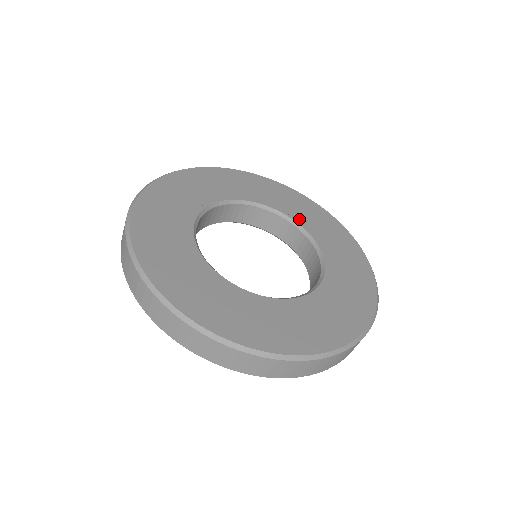
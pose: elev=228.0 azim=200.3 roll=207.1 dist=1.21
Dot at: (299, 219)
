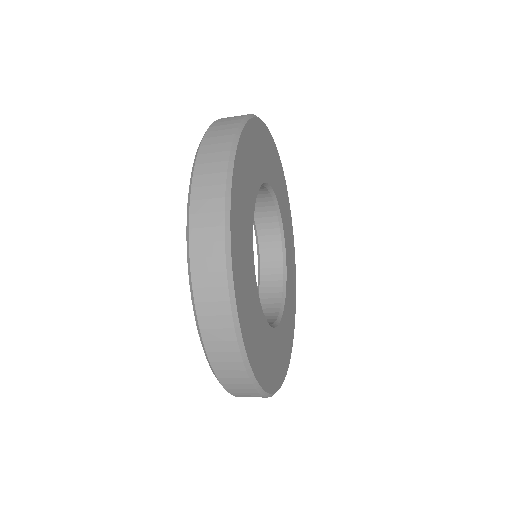
Dot at: (266, 175)
